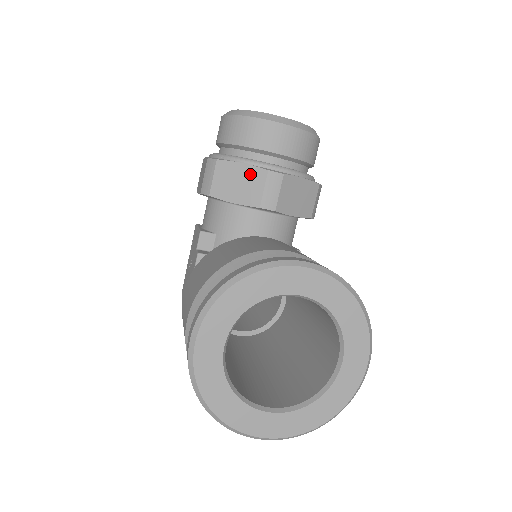
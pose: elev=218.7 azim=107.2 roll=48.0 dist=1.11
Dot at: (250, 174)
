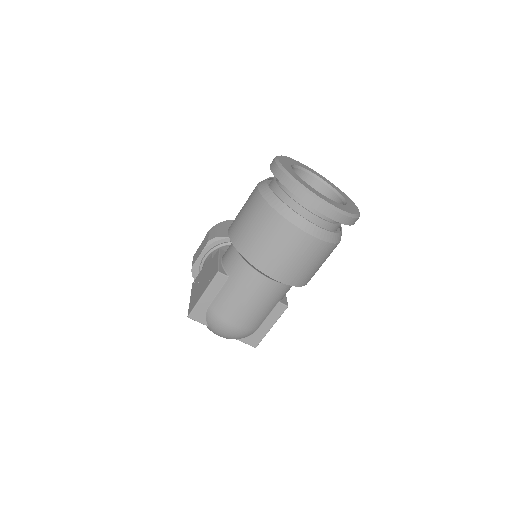
Dot at: occluded
